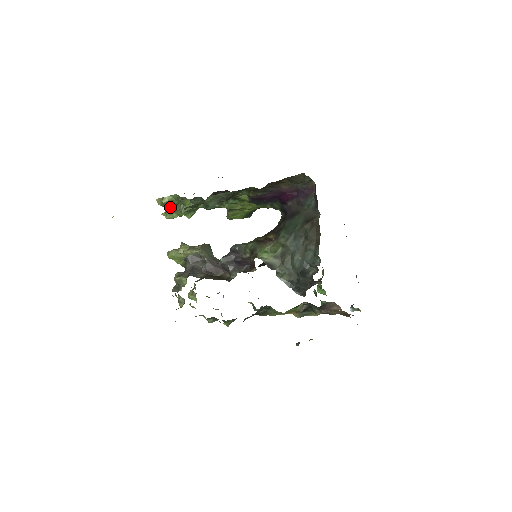
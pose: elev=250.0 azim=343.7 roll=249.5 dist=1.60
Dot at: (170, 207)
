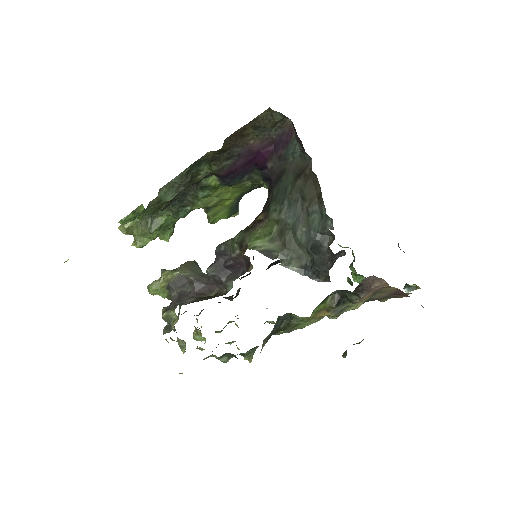
Dot at: (137, 232)
